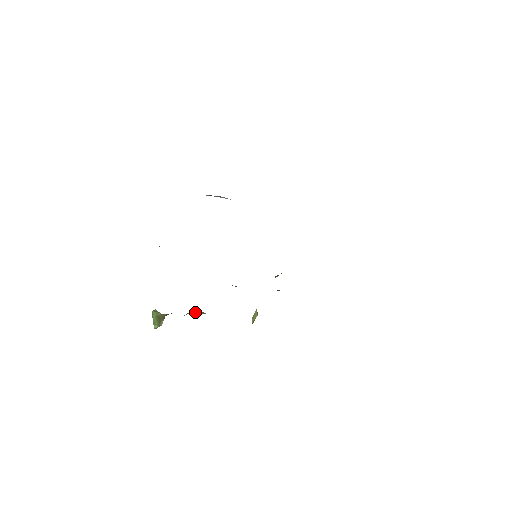
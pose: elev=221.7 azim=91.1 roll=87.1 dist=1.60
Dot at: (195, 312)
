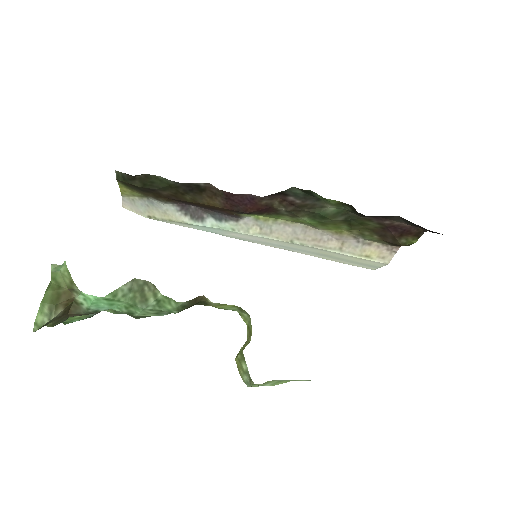
Dot at: (135, 299)
